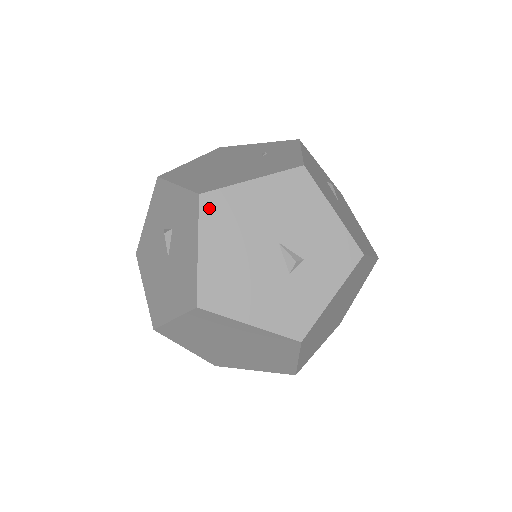
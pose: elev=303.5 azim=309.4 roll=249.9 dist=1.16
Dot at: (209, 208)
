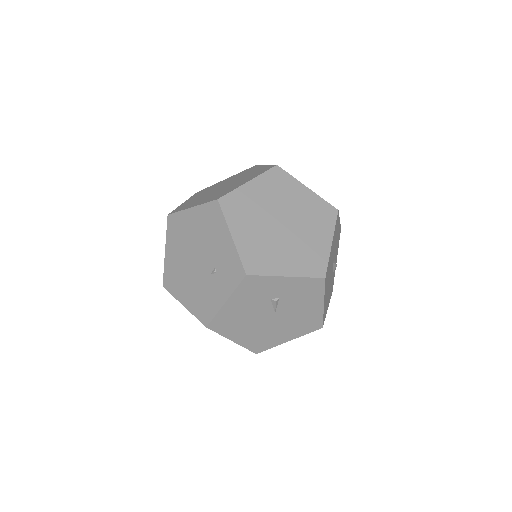
Dot at: occluded
